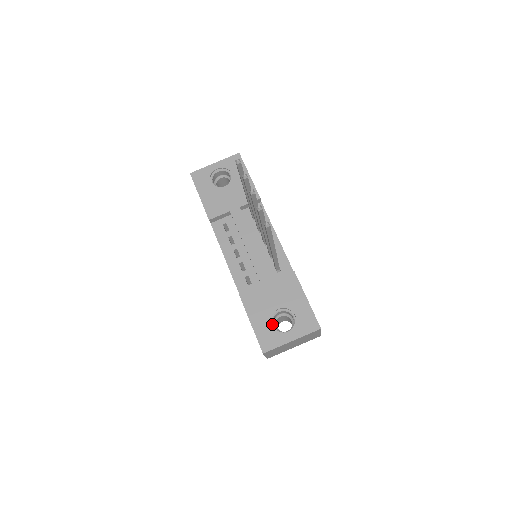
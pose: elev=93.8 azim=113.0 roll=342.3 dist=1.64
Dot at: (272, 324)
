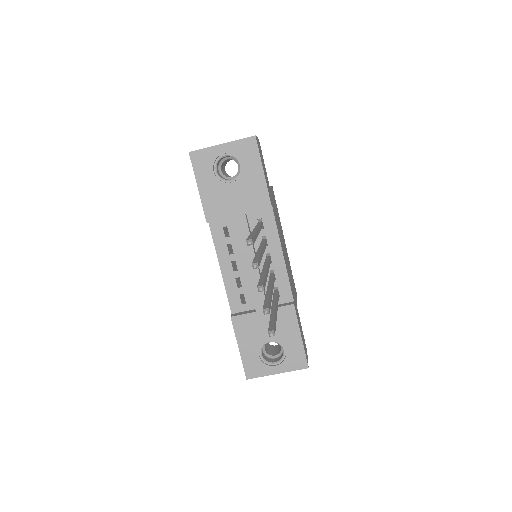
Dot at: (260, 353)
